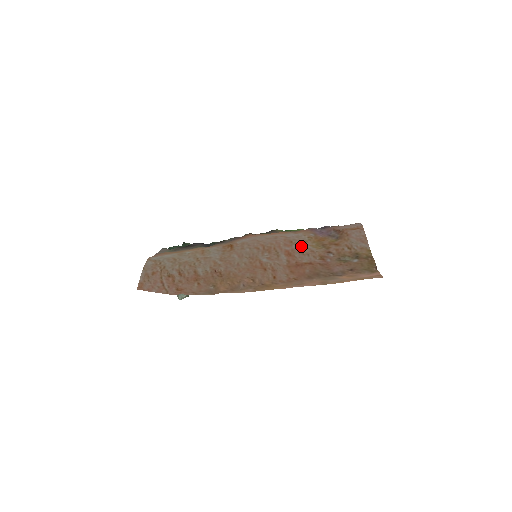
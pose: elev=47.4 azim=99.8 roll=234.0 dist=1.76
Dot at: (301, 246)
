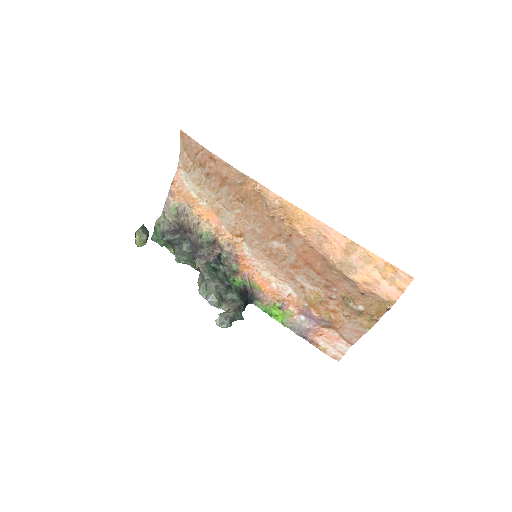
Dot at: (303, 282)
